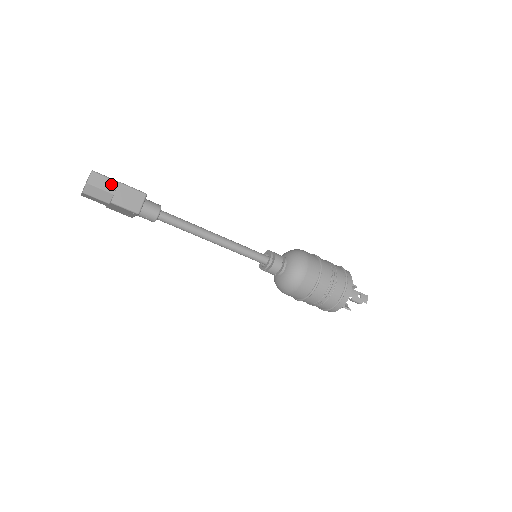
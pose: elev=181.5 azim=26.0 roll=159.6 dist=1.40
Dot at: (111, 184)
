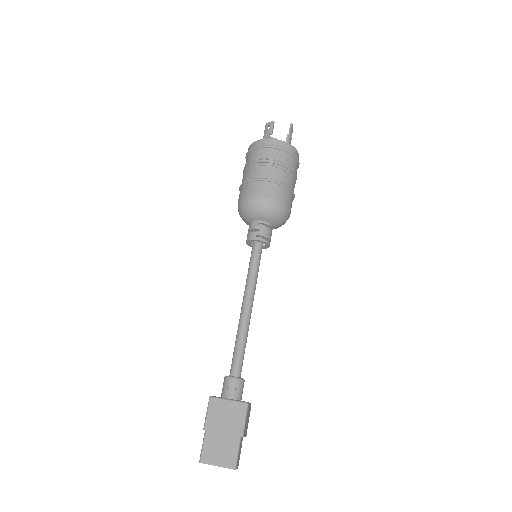
Dot at: (241, 444)
